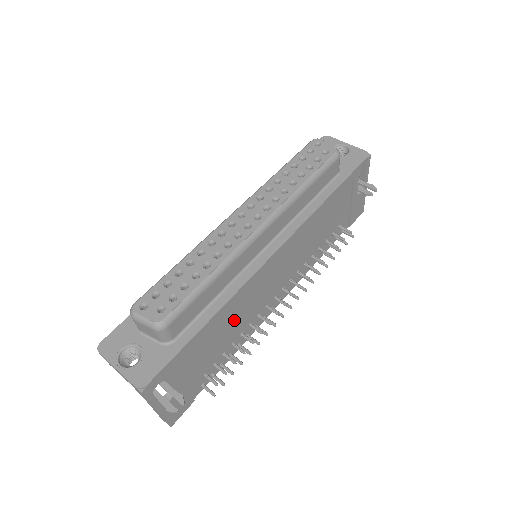
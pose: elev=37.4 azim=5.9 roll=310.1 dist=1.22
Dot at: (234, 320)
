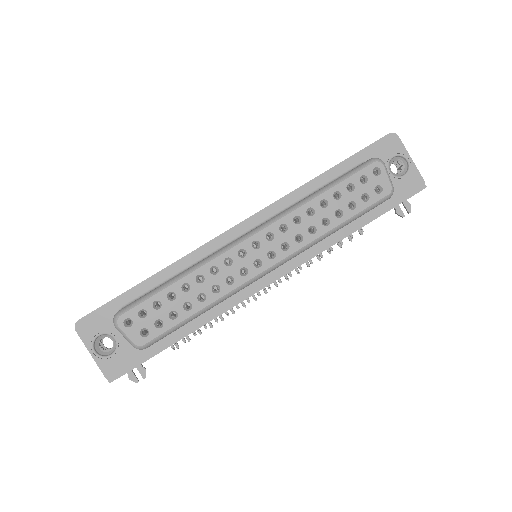
Dot at: occluded
